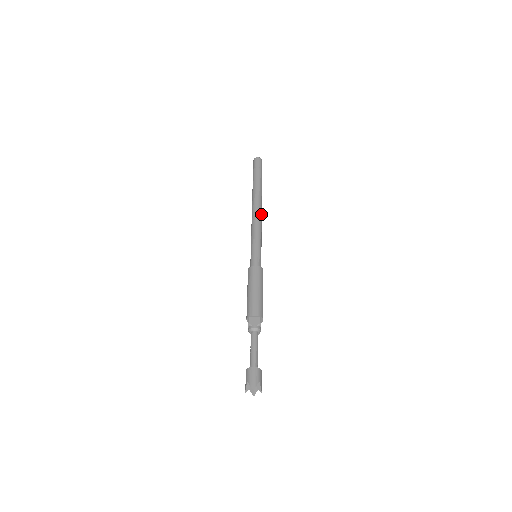
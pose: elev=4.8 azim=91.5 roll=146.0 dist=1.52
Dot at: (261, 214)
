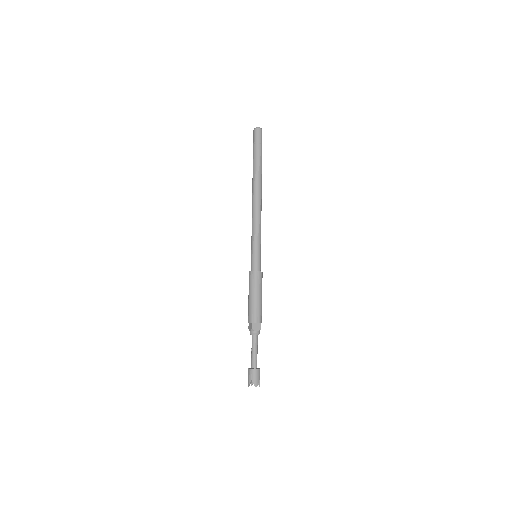
Dot at: (261, 207)
